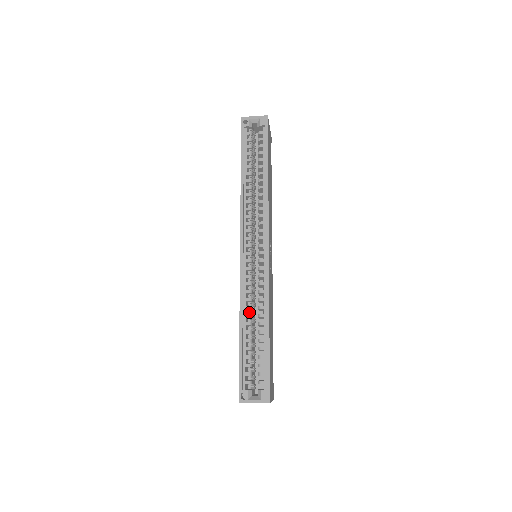
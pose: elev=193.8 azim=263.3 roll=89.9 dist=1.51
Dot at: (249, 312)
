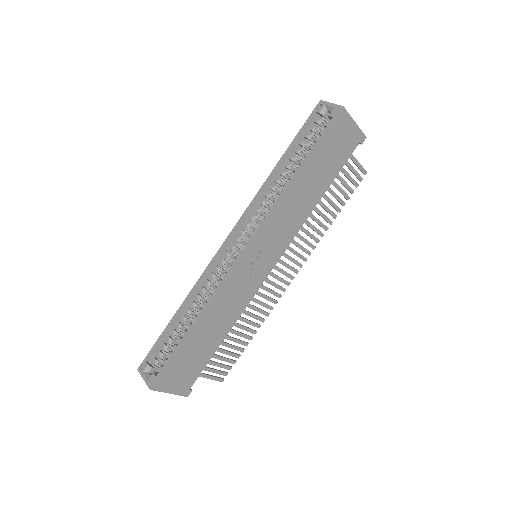
Dot at: (196, 300)
